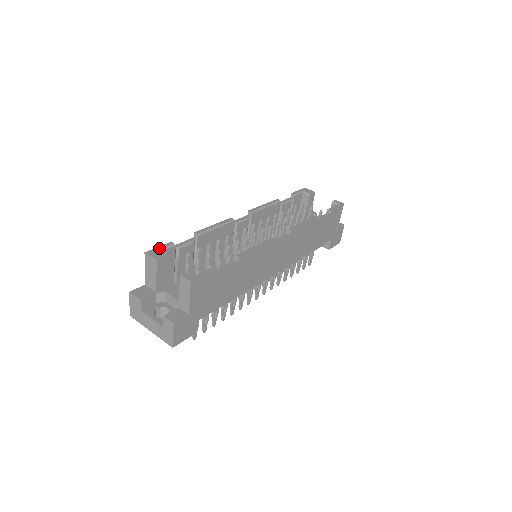
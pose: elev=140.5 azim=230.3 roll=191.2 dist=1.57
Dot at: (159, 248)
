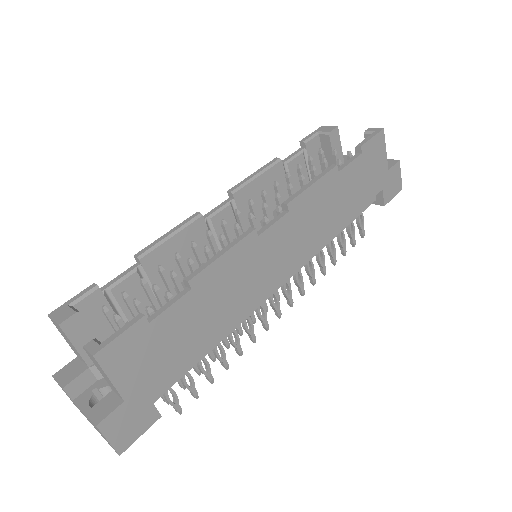
Dot at: (71, 300)
